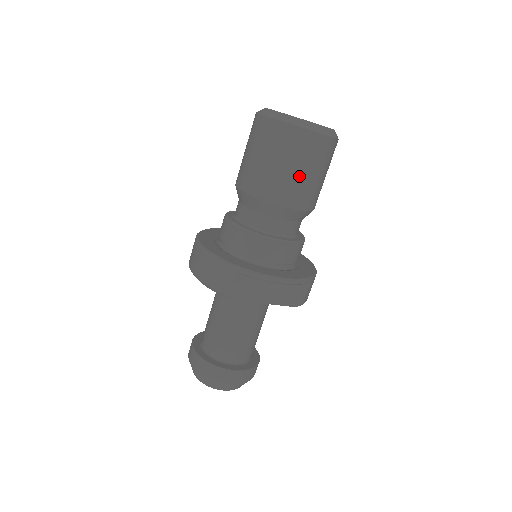
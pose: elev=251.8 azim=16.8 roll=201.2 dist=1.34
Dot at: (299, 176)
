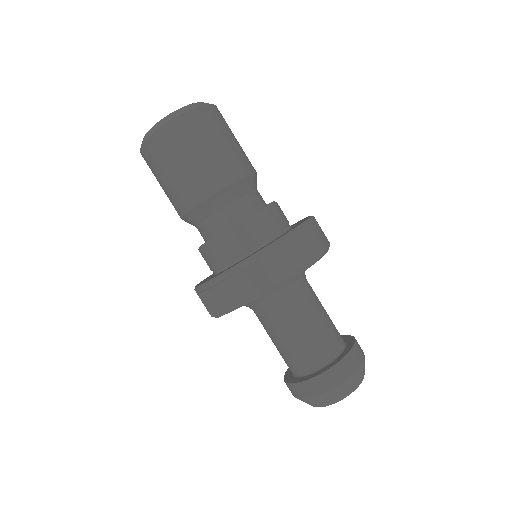
Dot at: (171, 180)
